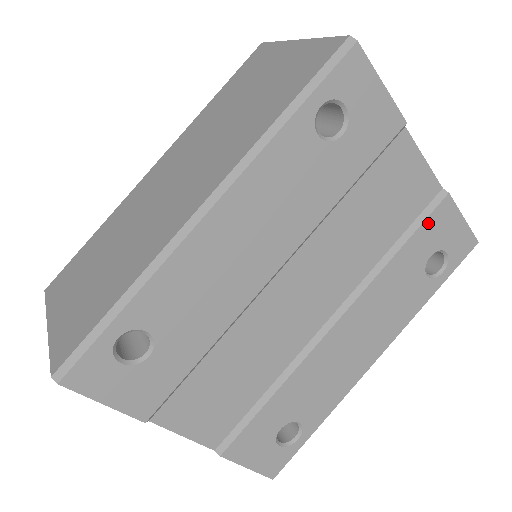
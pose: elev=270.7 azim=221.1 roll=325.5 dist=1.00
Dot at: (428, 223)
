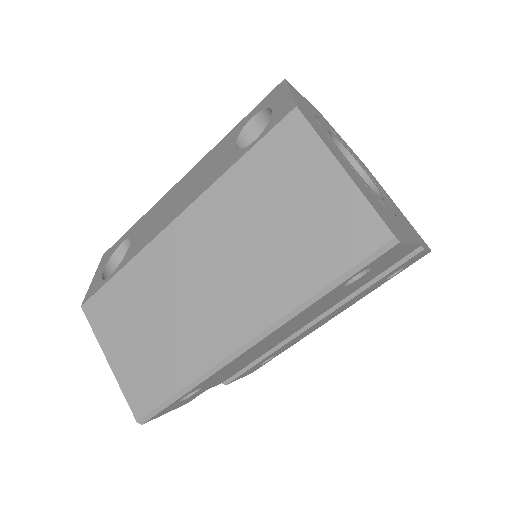
Dot at: occluded
